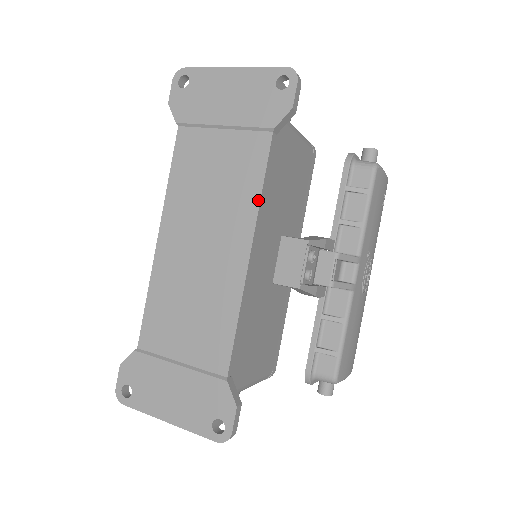
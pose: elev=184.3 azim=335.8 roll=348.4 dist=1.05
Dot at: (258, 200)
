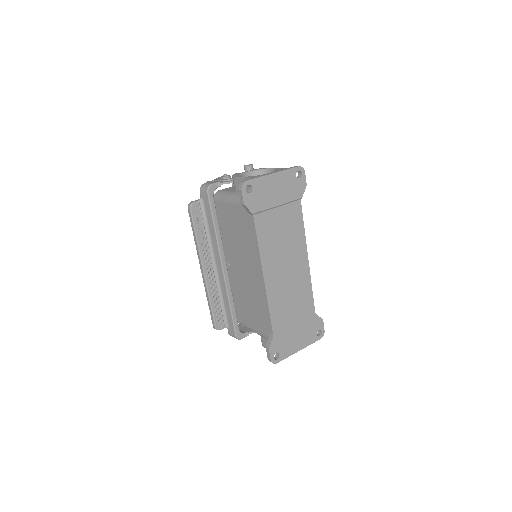
Dot at: (304, 233)
